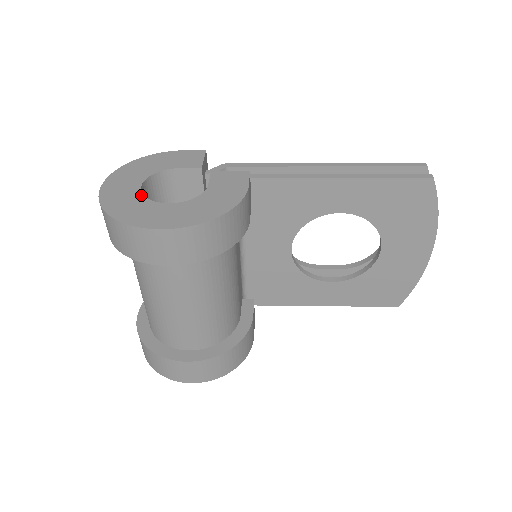
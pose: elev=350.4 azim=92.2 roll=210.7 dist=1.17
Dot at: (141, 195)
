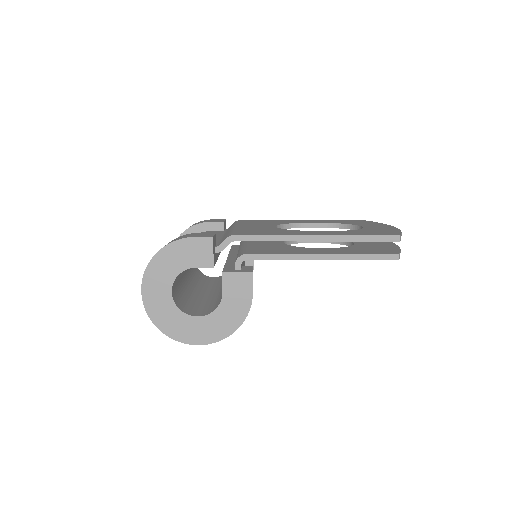
Dot at: (175, 307)
